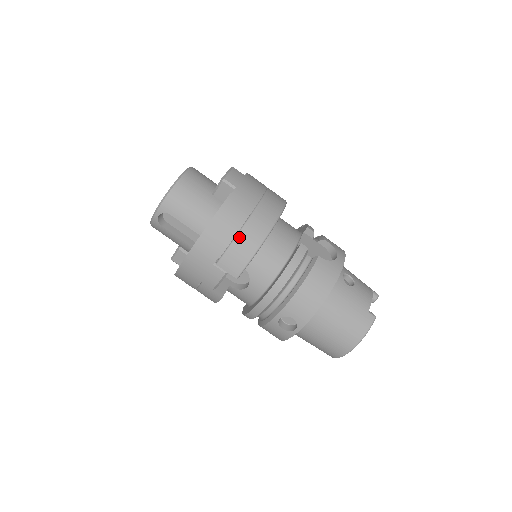
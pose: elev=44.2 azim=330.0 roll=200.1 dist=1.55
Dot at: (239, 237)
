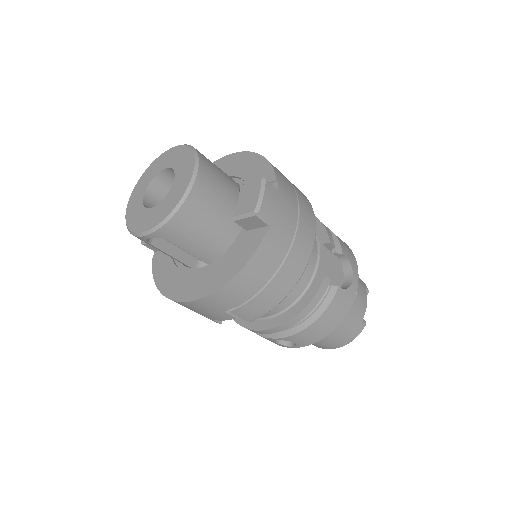
Dot at: (265, 290)
